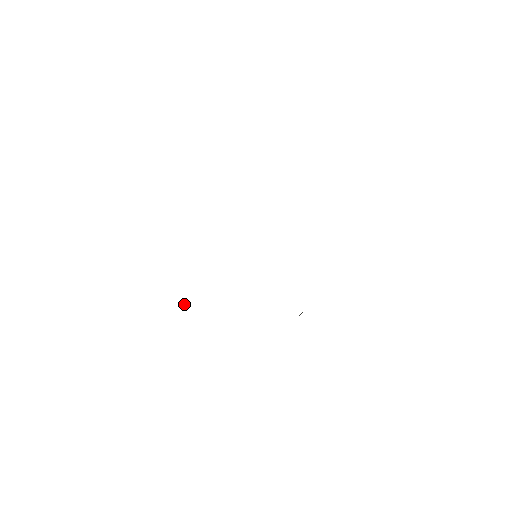
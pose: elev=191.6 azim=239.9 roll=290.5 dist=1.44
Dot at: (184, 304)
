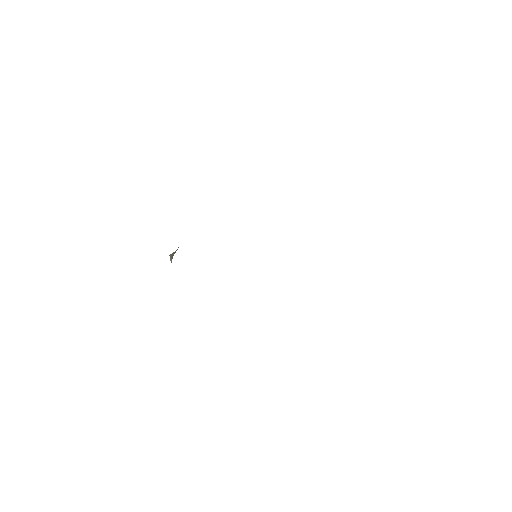
Dot at: occluded
